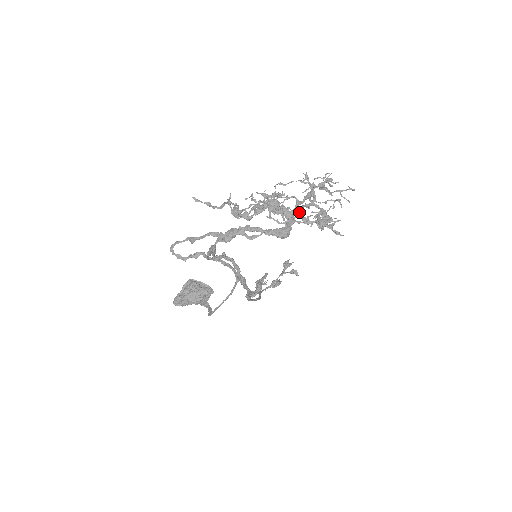
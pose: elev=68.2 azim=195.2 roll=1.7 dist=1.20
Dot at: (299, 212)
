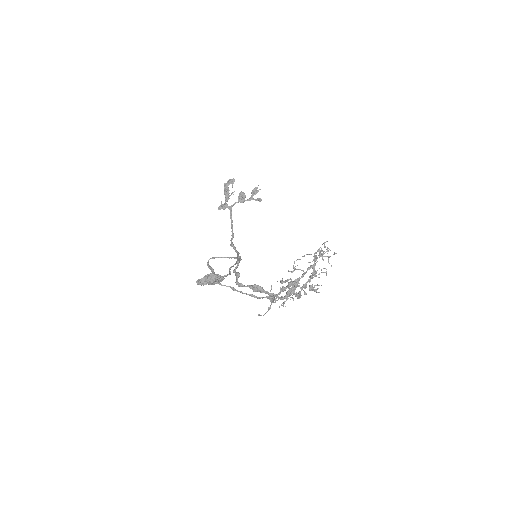
Dot at: (304, 287)
